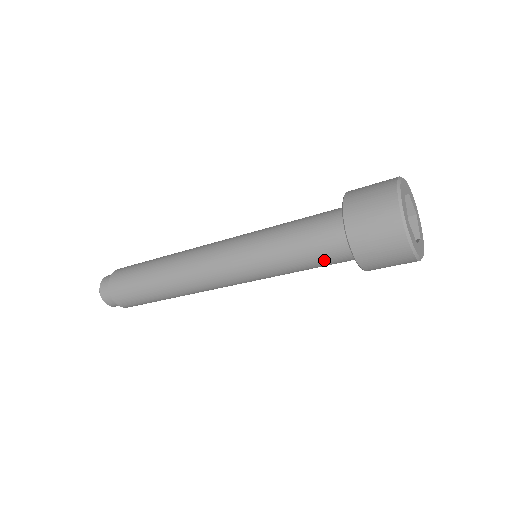
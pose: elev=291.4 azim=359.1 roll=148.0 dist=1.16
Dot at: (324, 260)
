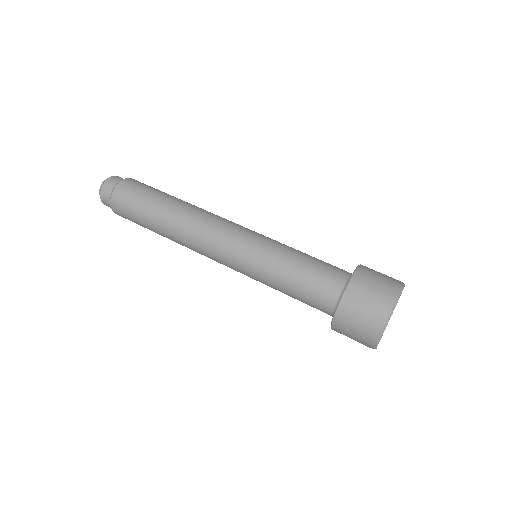
Dot at: (309, 305)
